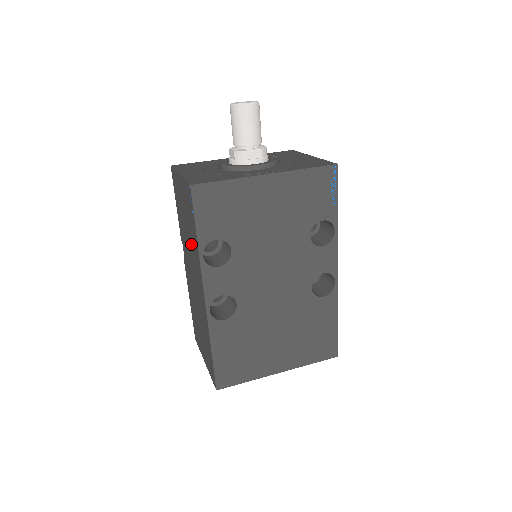
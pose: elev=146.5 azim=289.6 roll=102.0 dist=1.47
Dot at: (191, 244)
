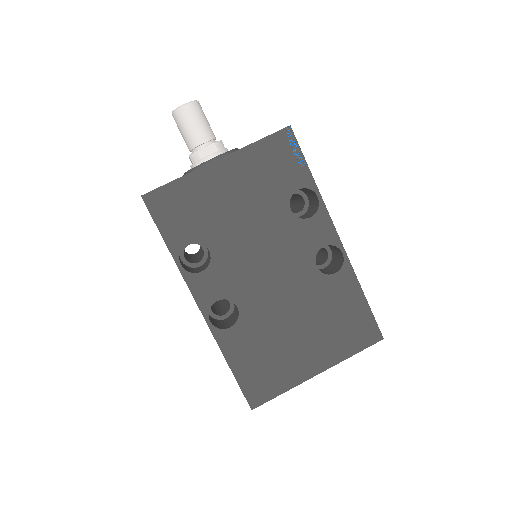
Dot at: occluded
